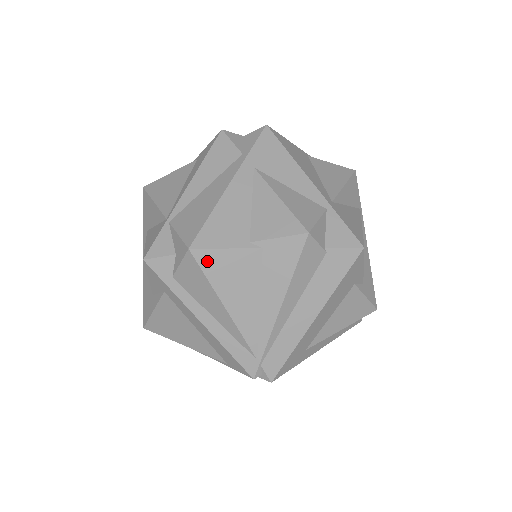
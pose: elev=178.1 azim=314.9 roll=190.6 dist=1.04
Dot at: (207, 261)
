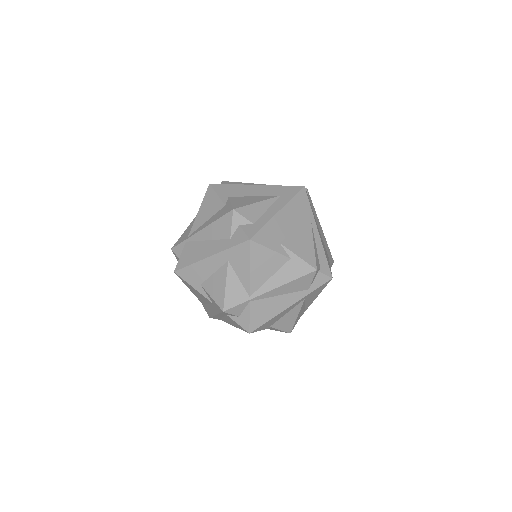
Dot at: occluded
